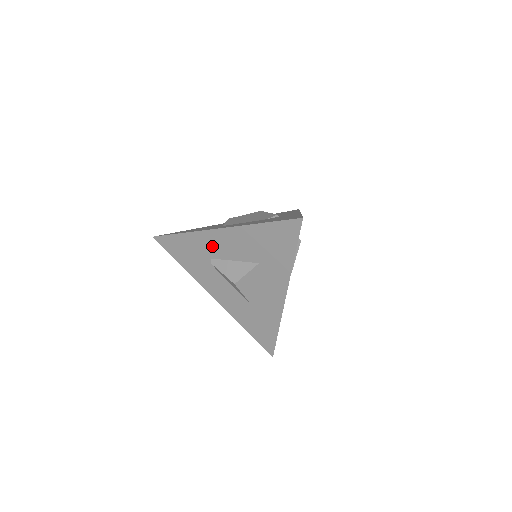
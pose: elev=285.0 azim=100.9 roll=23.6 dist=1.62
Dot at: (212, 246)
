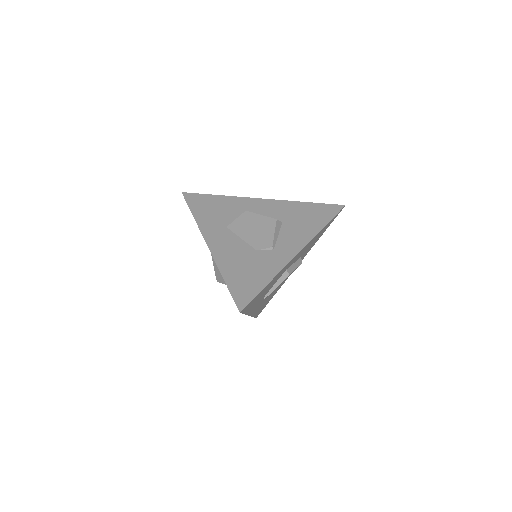
Dot at: occluded
